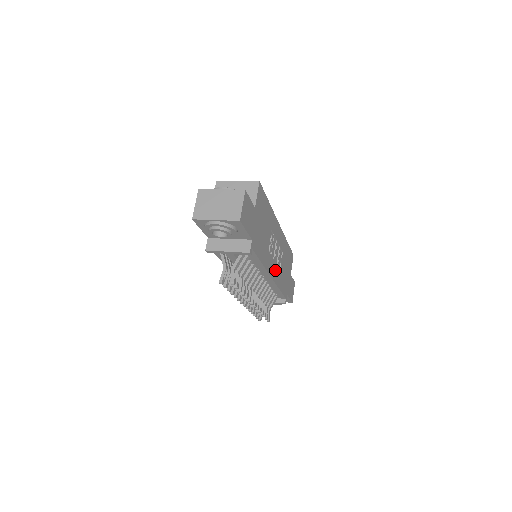
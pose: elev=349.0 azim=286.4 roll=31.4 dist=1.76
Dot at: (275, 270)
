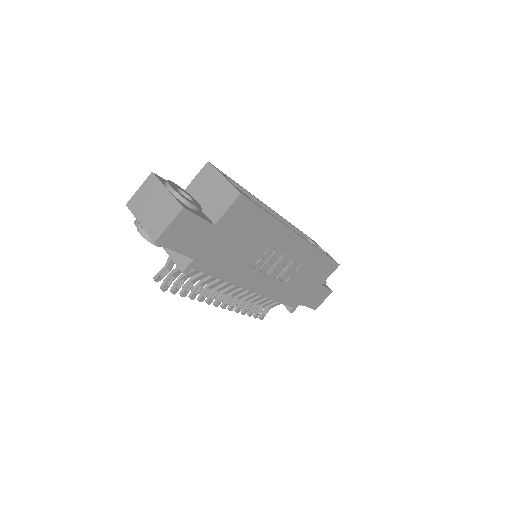
Dot at: (268, 283)
